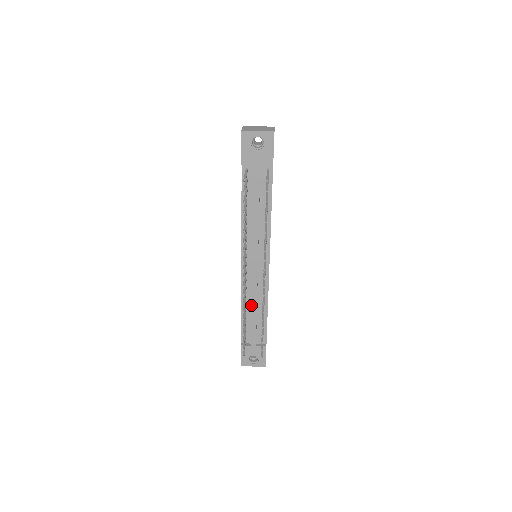
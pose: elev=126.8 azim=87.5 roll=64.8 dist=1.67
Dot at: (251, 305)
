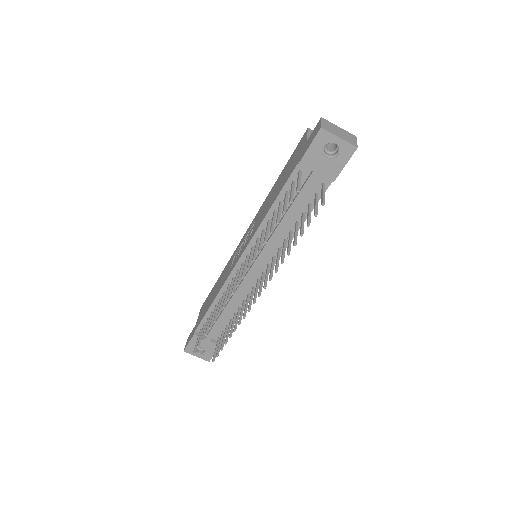
Dot at: (226, 303)
